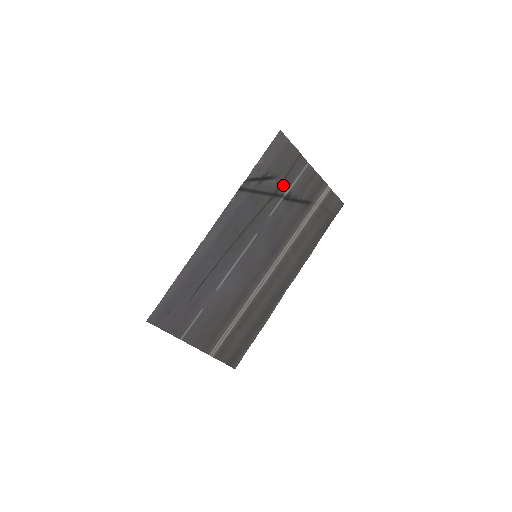
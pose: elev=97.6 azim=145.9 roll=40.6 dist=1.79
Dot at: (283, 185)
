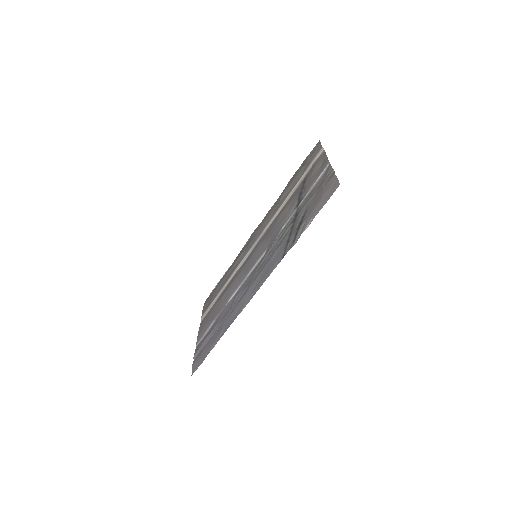
Dot at: (304, 203)
